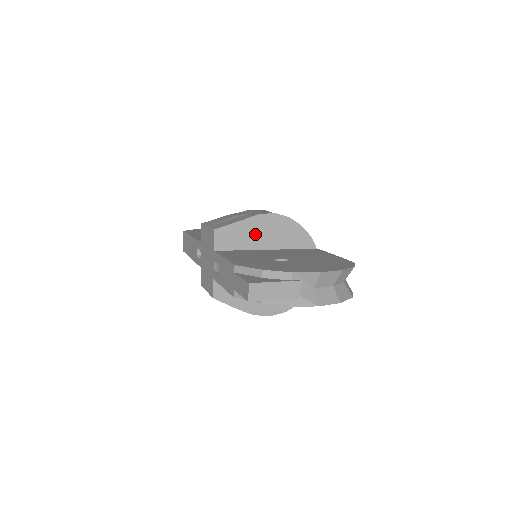
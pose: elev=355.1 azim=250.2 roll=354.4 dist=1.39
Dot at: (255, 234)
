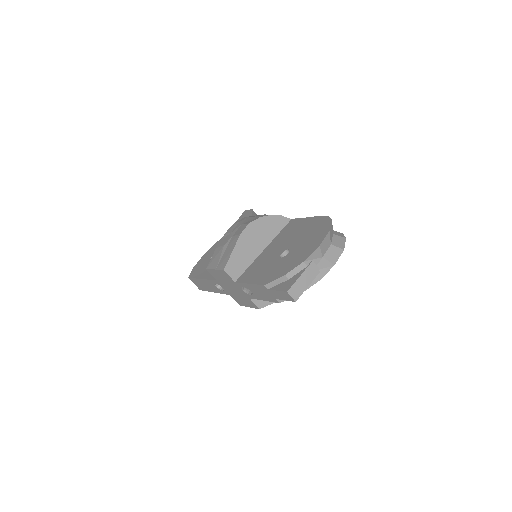
Dot at: (249, 248)
